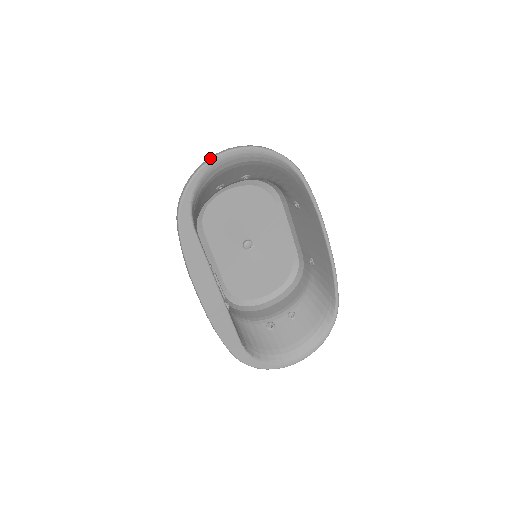
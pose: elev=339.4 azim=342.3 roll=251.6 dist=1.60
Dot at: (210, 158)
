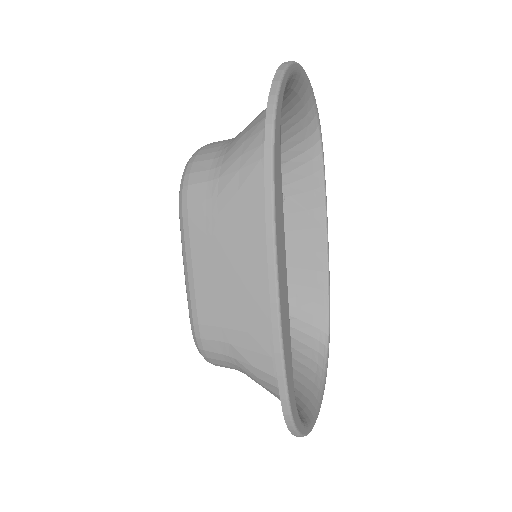
Dot at: occluded
